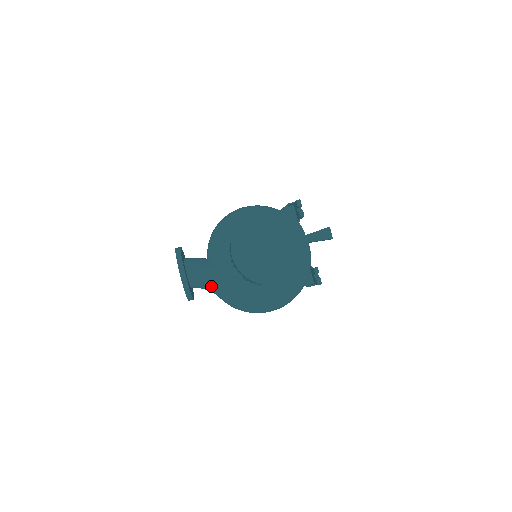
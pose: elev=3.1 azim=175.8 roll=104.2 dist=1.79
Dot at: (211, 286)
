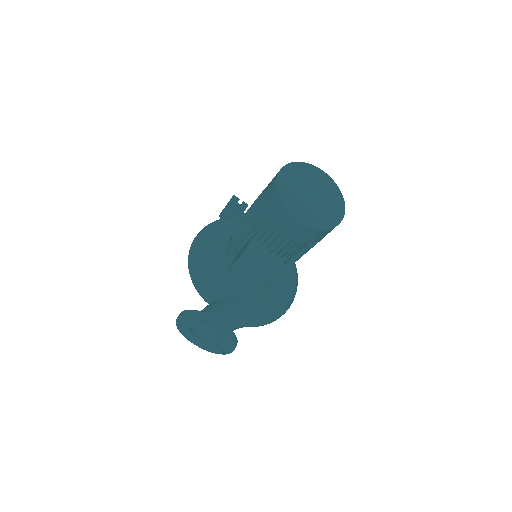
Dot at: (241, 318)
